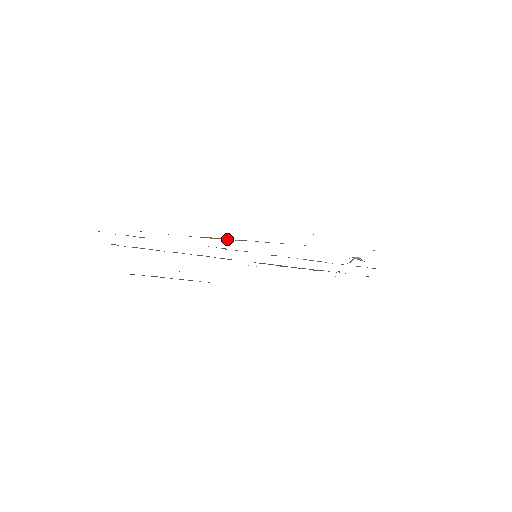
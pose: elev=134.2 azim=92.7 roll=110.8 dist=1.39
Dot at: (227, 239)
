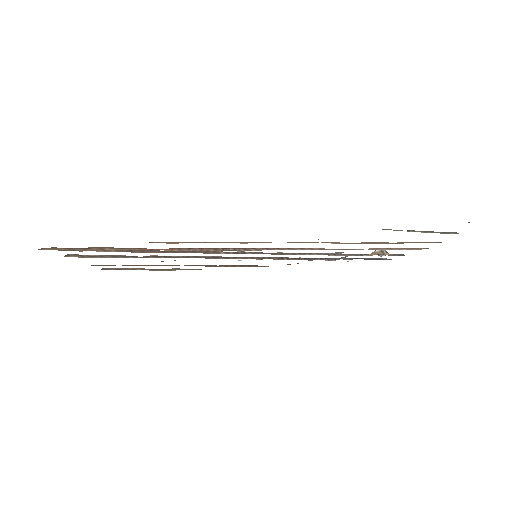
Dot at: (218, 249)
